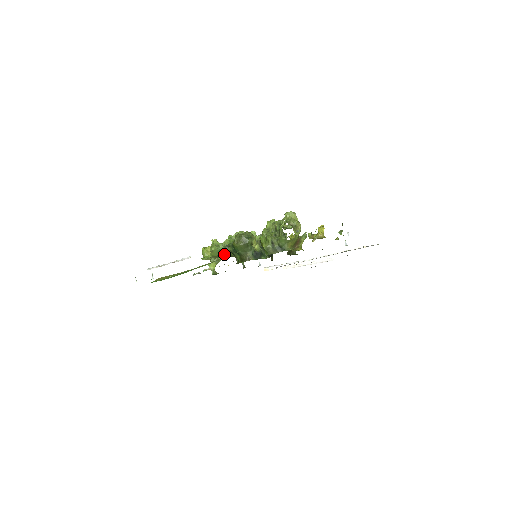
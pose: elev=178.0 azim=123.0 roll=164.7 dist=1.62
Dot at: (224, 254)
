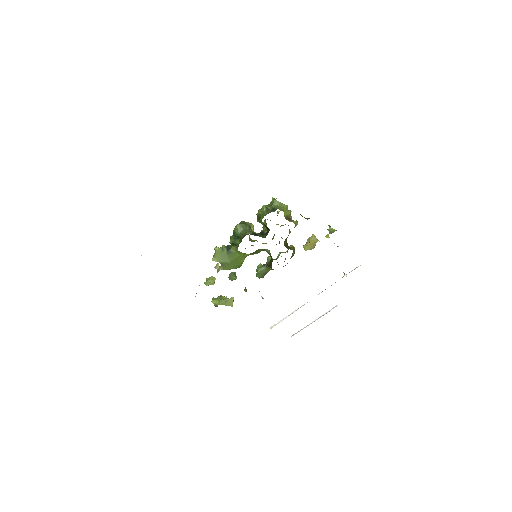
Dot at: (226, 252)
